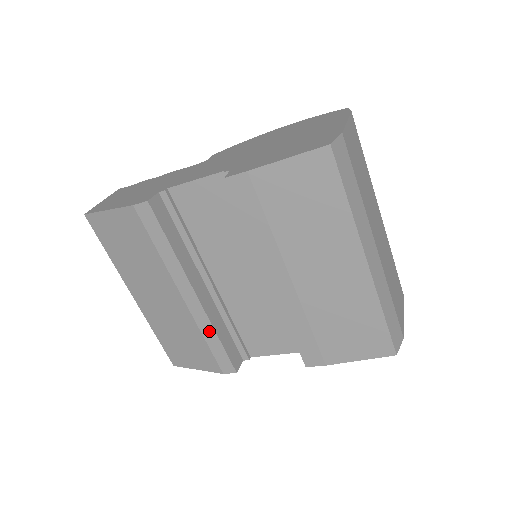
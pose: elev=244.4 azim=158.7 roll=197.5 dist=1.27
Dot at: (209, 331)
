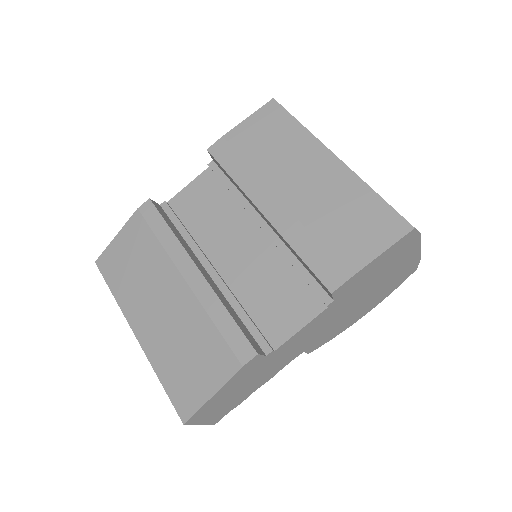
Dot at: (216, 307)
